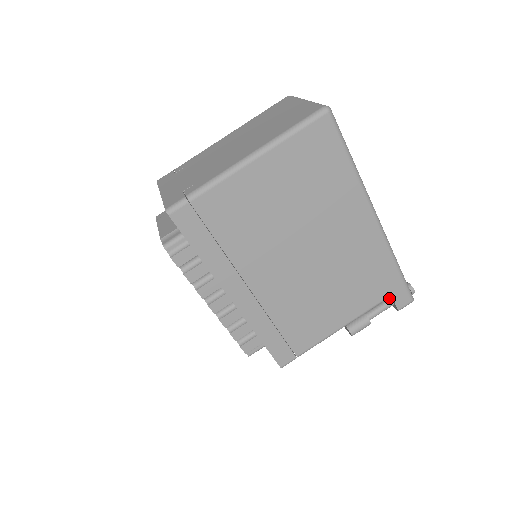
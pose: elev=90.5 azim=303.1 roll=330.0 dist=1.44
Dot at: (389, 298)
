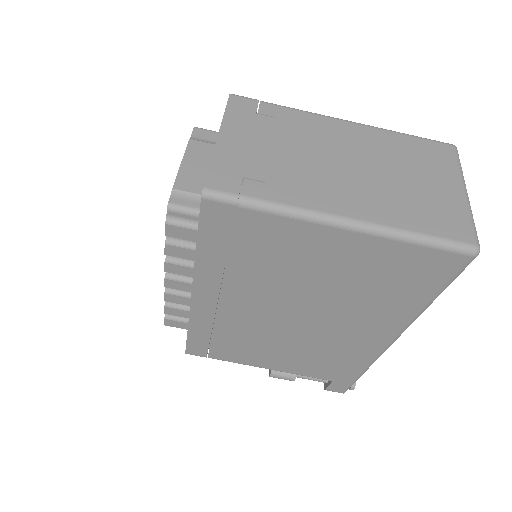
Dot at: occluded
